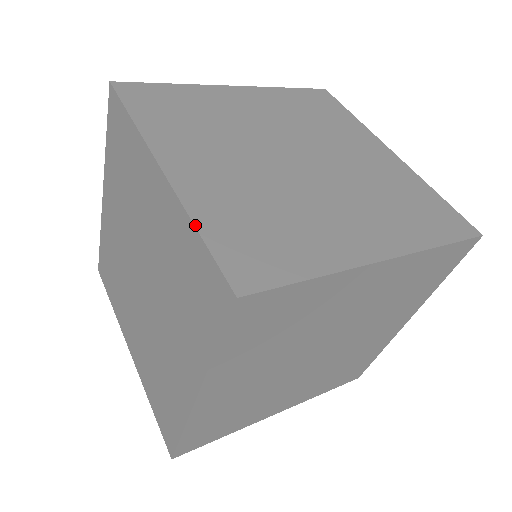
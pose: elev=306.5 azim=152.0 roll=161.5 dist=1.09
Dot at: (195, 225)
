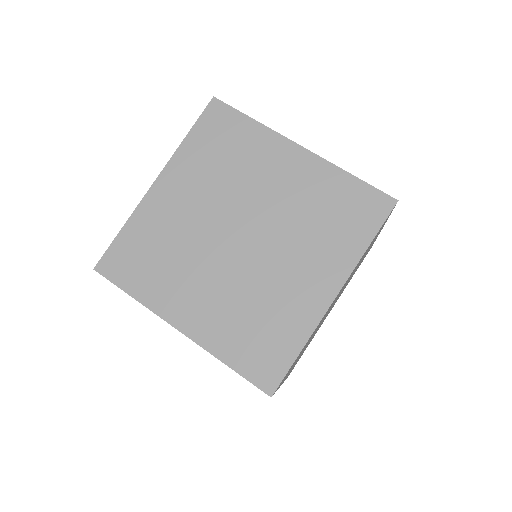
Dot at: (348, 172)
